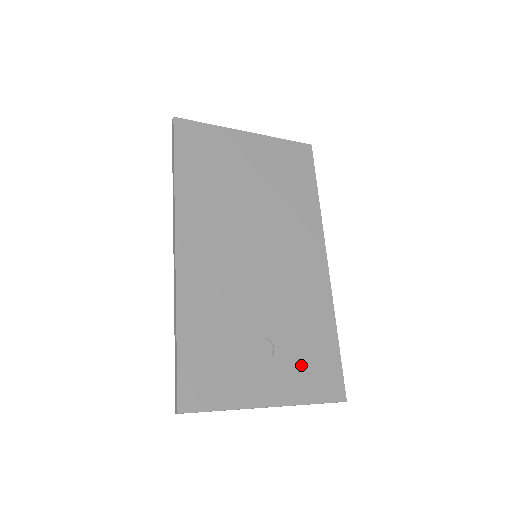
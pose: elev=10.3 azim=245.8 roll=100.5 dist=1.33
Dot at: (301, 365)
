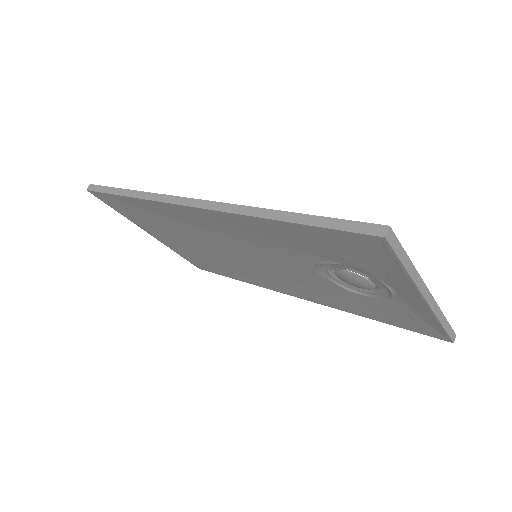
Dot at: occluded
